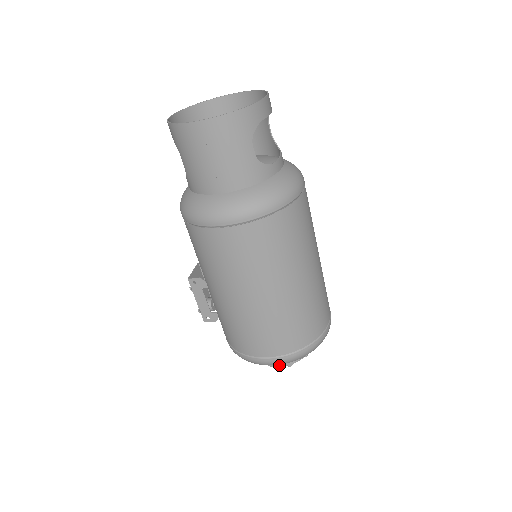
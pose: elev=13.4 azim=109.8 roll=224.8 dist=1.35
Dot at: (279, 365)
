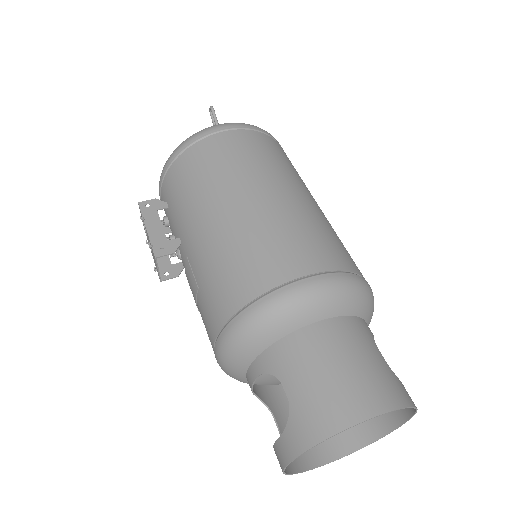
Dot at: occluded
